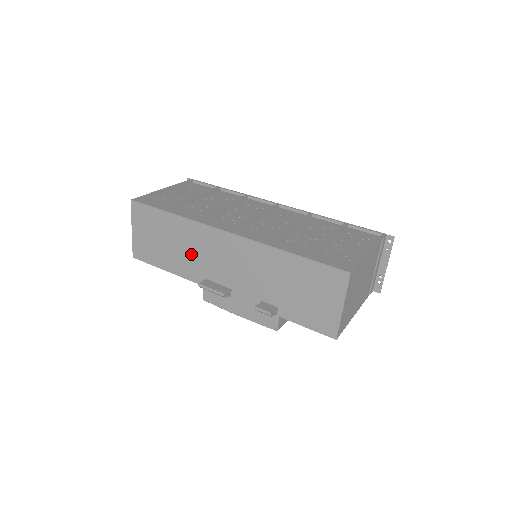
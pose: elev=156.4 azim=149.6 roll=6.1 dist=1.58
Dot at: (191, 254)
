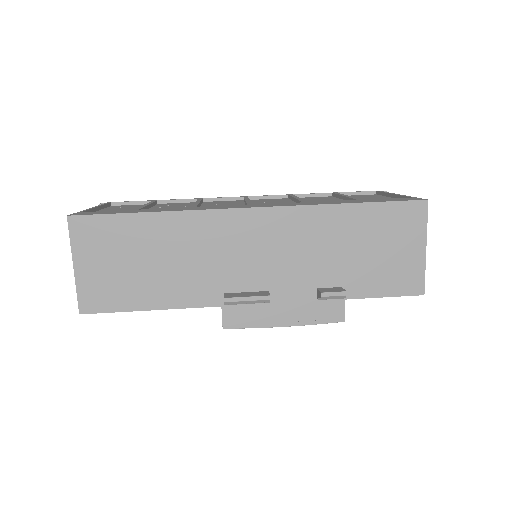
Dot at: (194, 264)
